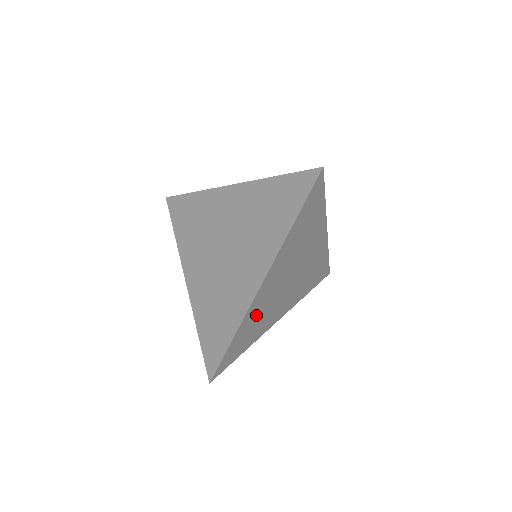
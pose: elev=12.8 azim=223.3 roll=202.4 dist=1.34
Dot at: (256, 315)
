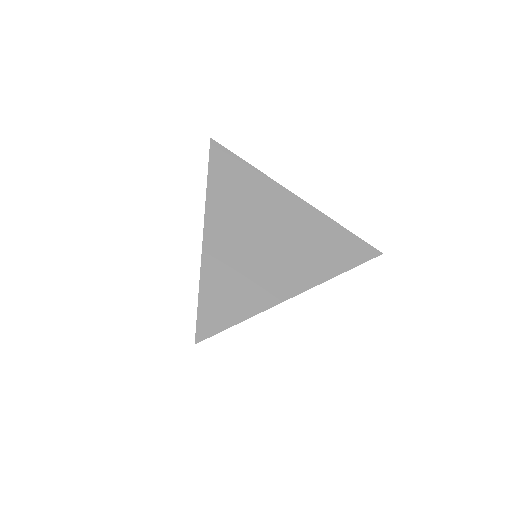
Dot at: (227, 270)
